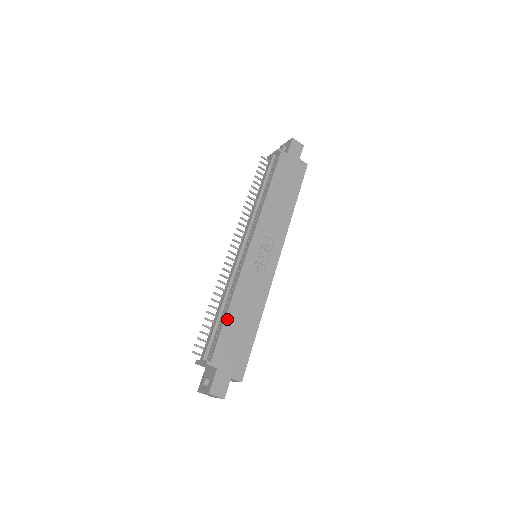
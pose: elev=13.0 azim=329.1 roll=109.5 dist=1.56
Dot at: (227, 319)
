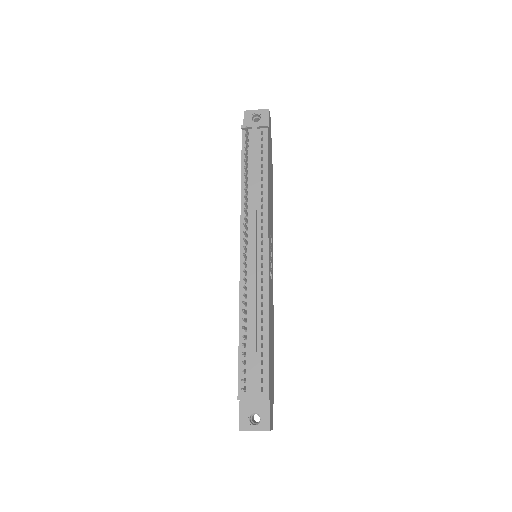
Dot at: (269, 342)
